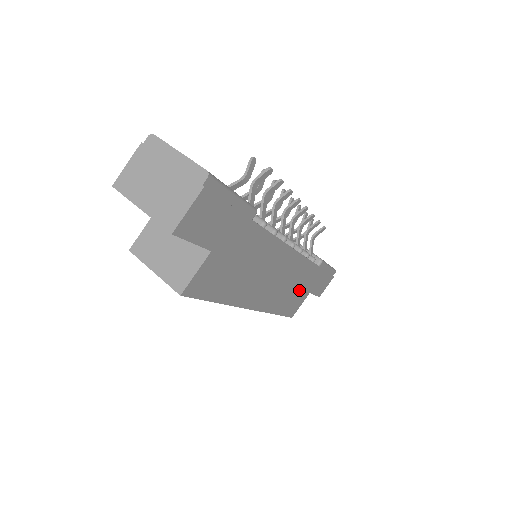
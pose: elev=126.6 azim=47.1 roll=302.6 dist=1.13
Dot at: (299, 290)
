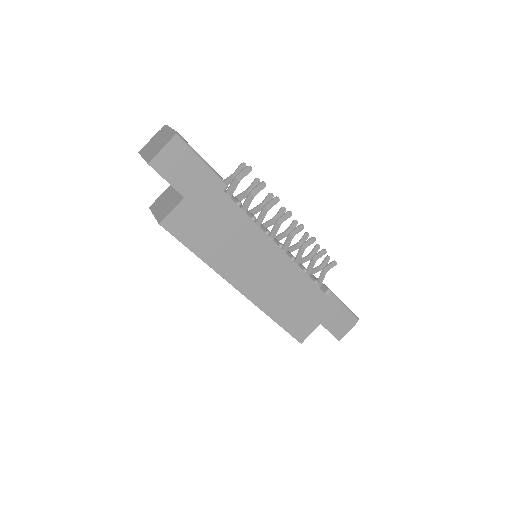
Dot at: (302, 309)
